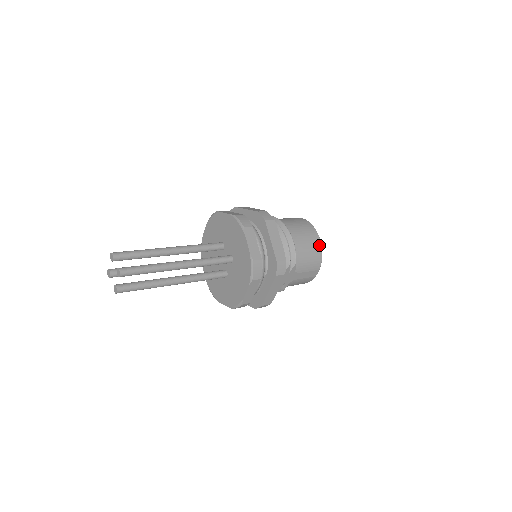
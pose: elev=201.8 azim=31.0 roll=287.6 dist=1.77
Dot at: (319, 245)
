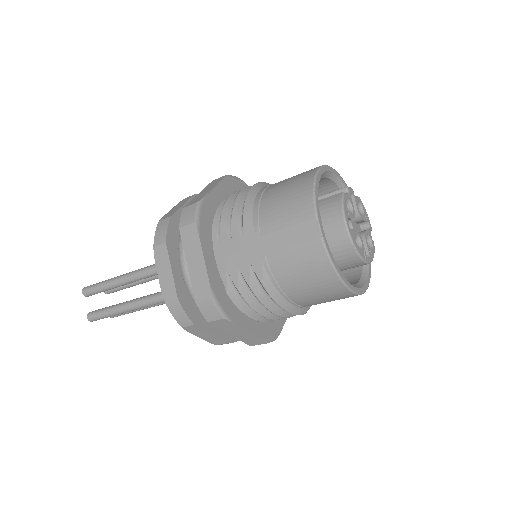
Dot at: (310, 177)
